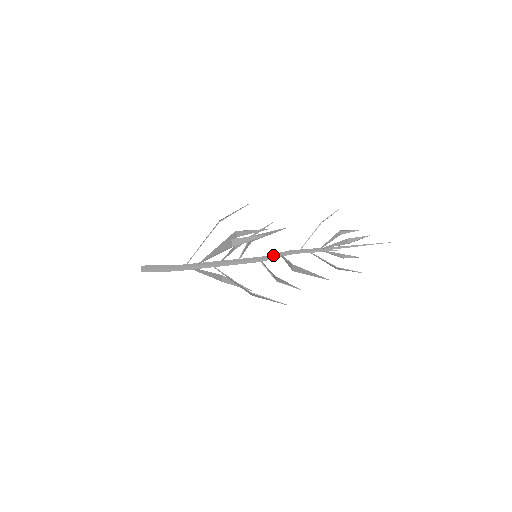
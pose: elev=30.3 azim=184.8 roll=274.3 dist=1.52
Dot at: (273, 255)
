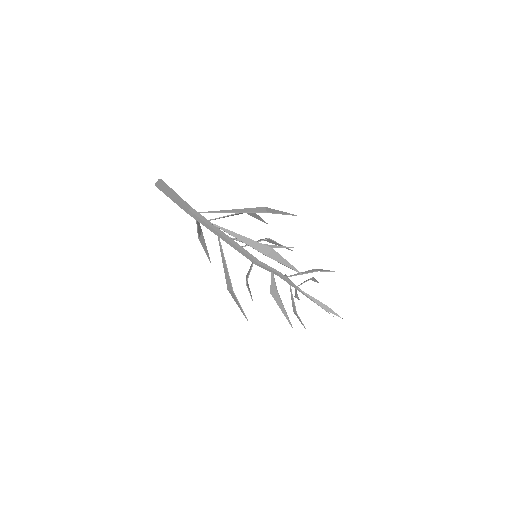
Dot at: (268, 267)
